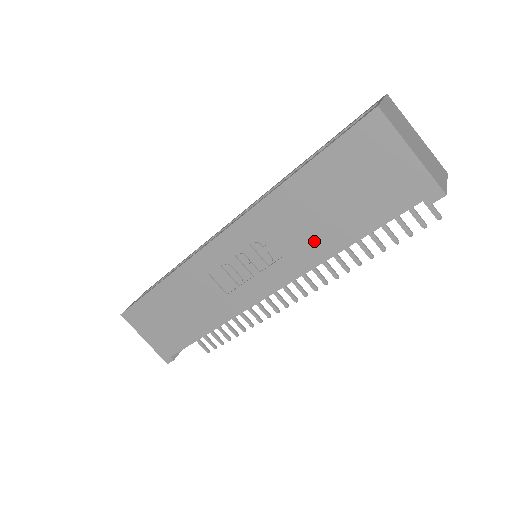
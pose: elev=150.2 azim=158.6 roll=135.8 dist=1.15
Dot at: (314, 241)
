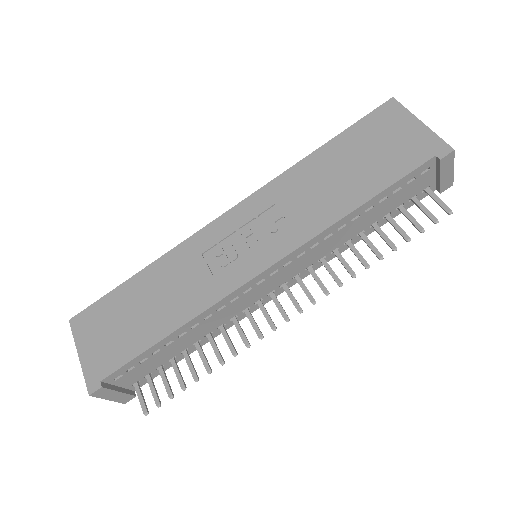
Dot at: (326, 204)
